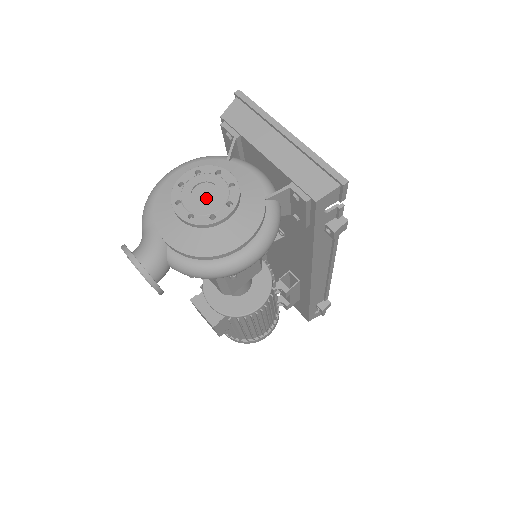
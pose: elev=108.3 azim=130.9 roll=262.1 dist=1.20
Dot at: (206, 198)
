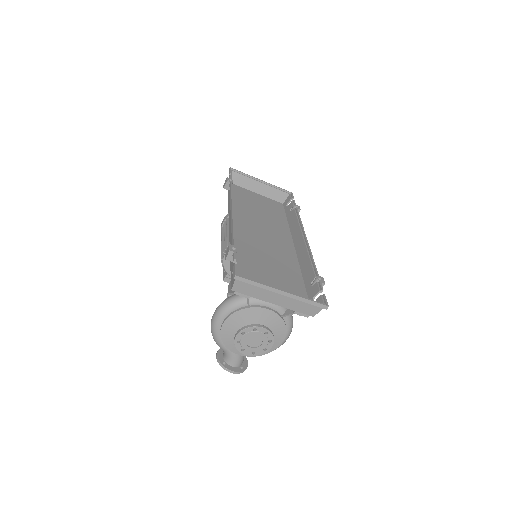
Dot at: (256, 343)
